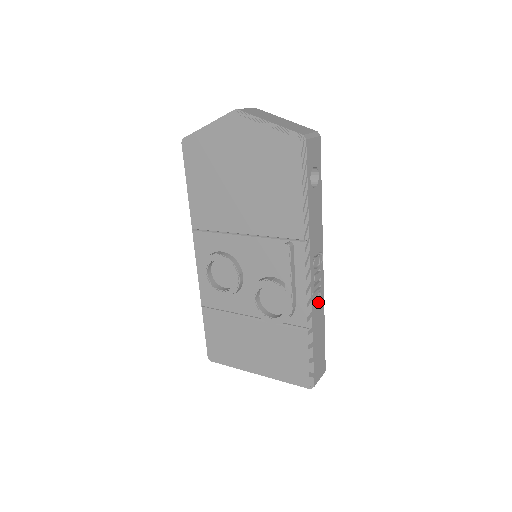
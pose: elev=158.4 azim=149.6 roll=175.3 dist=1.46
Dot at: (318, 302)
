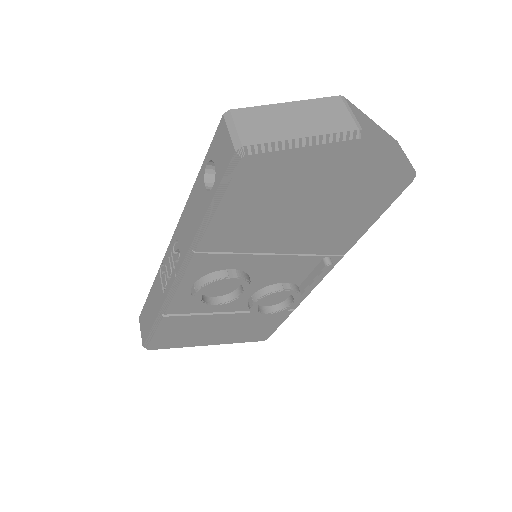
Dot at: occluded
